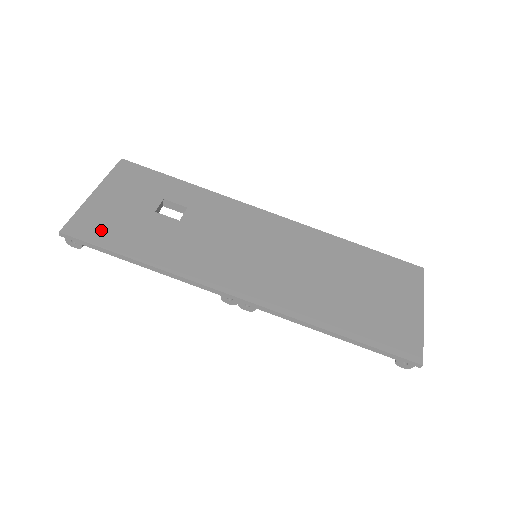
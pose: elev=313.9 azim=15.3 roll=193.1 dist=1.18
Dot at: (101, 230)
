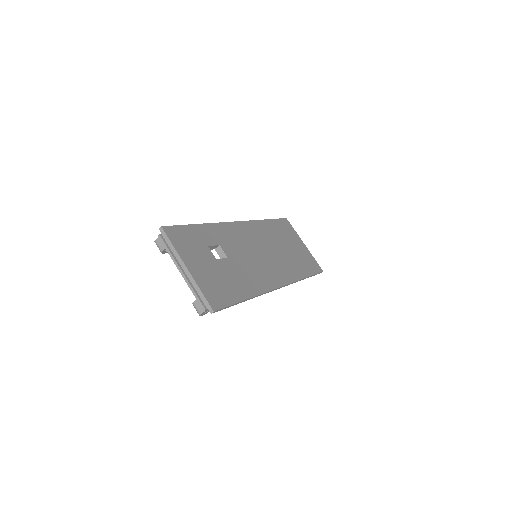
Dot at: (220, 293)
